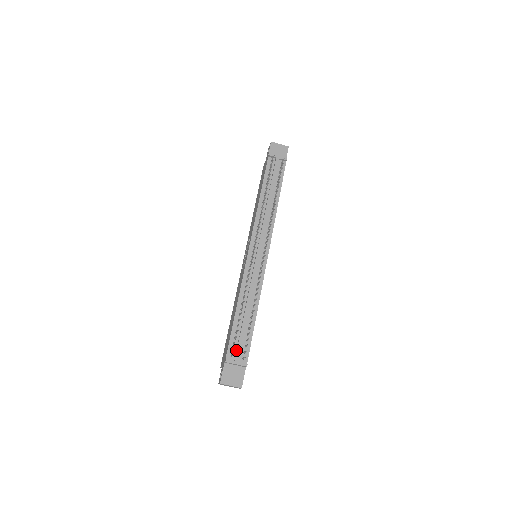
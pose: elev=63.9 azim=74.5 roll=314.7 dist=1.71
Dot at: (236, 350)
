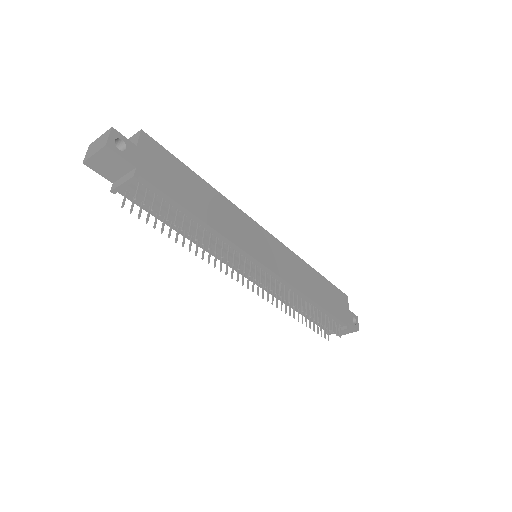
Dot at: (327, 325)
